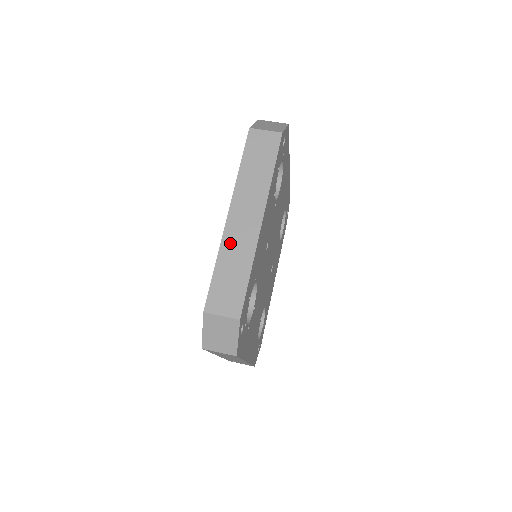
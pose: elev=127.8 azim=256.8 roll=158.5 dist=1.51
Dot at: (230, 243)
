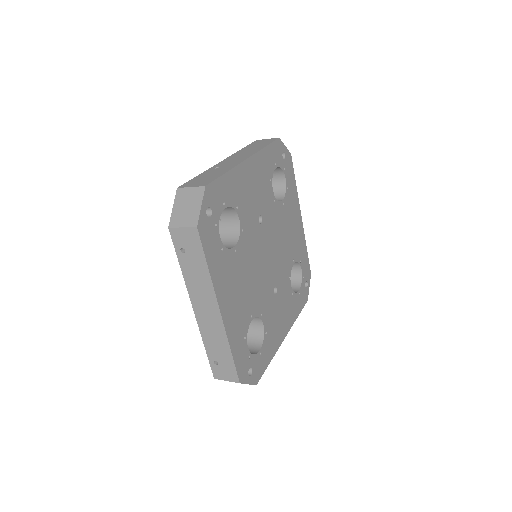
Dot at: occluded
